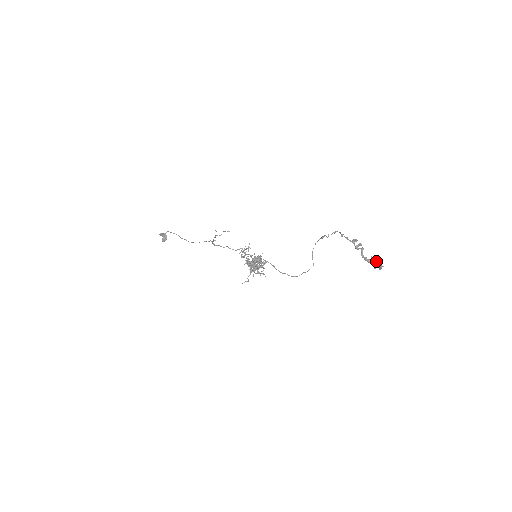
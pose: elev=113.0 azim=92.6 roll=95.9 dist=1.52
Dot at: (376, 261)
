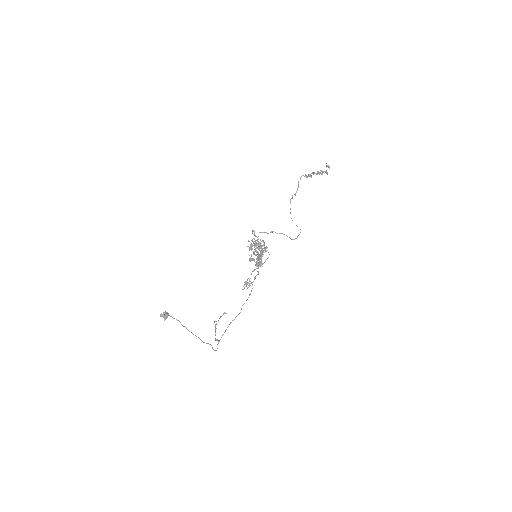
Dot at: (325, 172)
